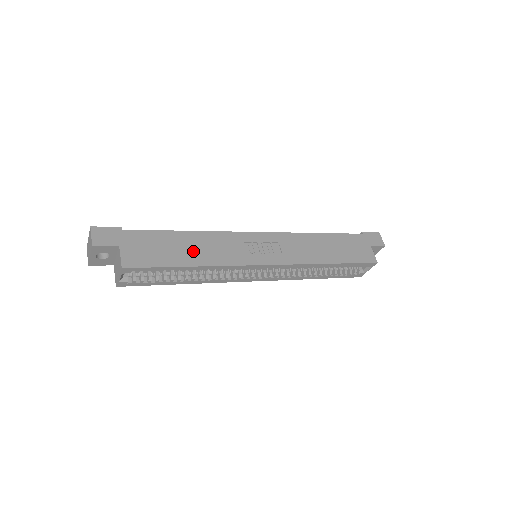
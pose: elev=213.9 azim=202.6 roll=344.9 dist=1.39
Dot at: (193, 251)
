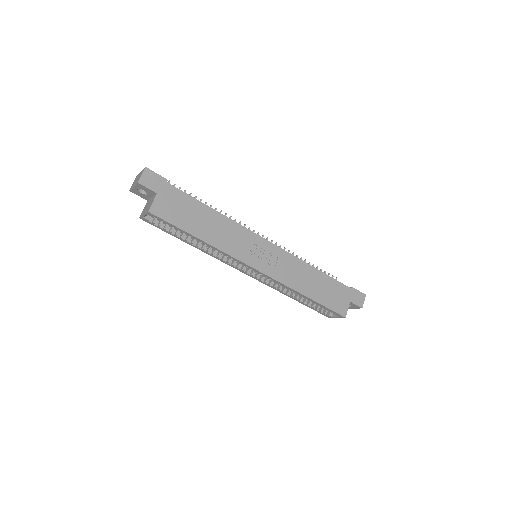
Dot at: (208, 228)
